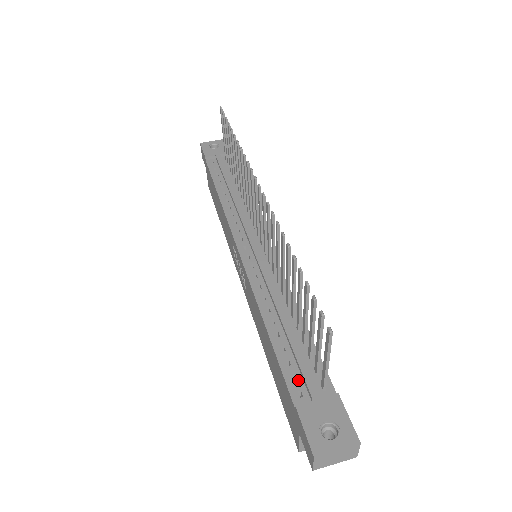
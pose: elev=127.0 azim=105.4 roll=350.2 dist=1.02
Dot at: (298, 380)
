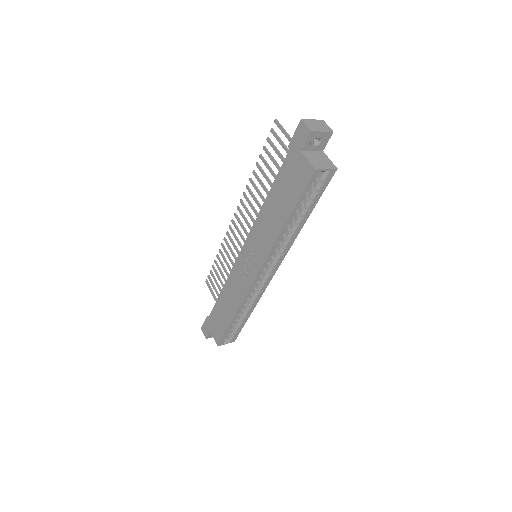
Dot at: occluded
